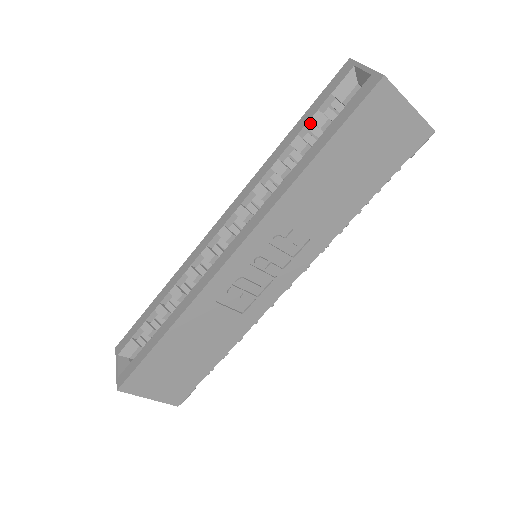
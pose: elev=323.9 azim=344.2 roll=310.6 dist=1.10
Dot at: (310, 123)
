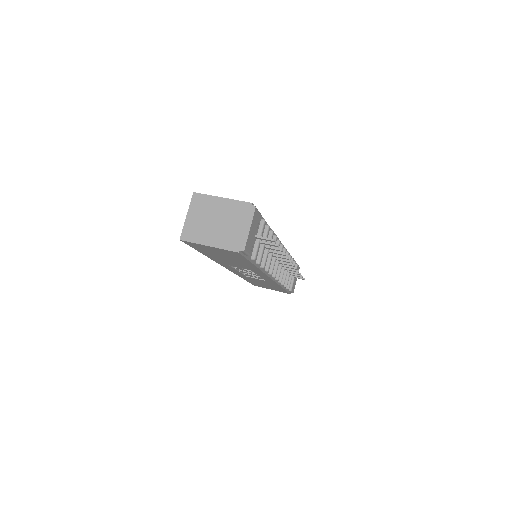
Dot at: occluded
